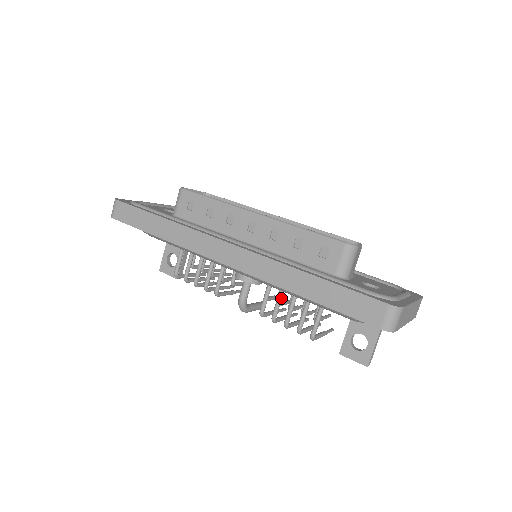
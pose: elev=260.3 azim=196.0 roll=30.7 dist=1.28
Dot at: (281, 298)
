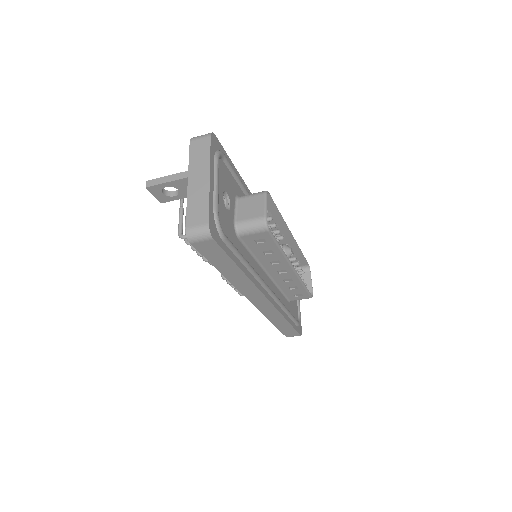
Dot at: occluded
